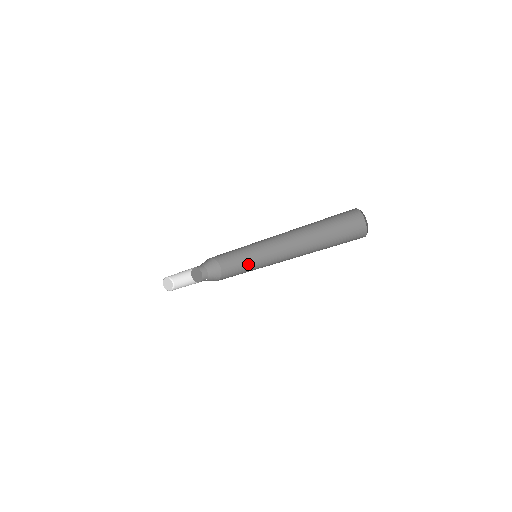
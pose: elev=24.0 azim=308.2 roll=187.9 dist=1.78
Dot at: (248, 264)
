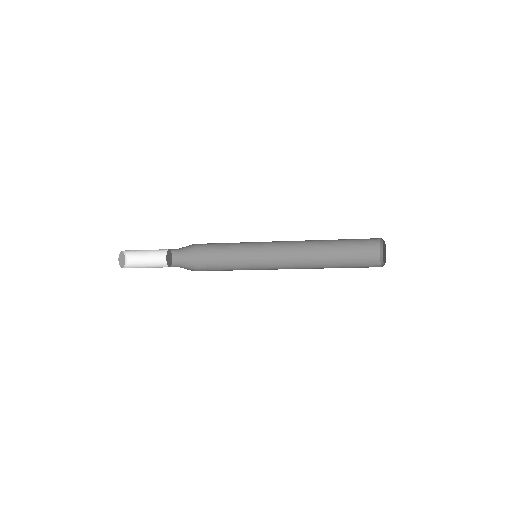
Dot at: (237, 255)
